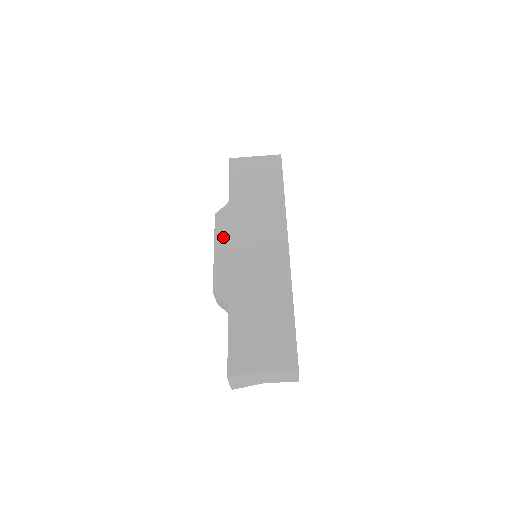
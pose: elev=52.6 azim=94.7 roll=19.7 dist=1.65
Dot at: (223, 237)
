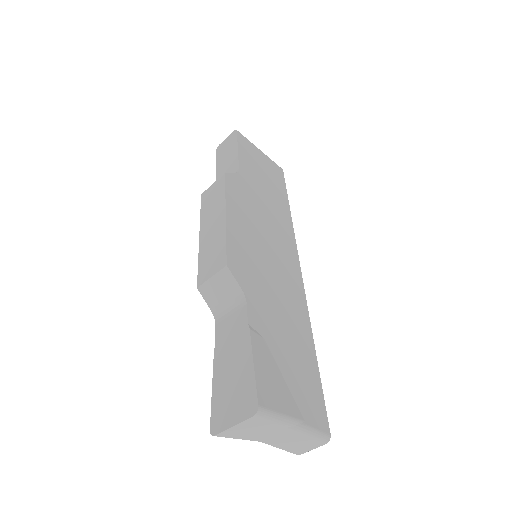
Dot at: (236, 206)
